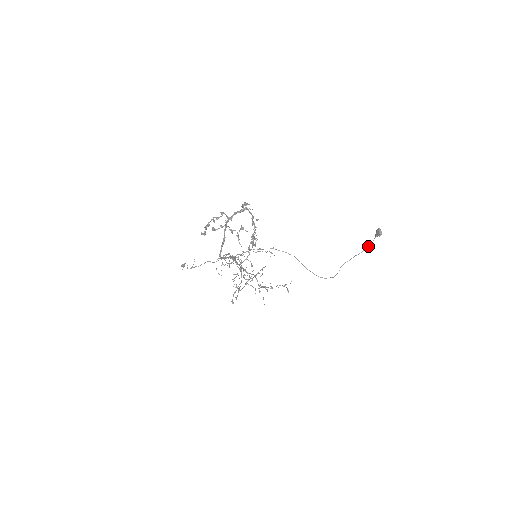
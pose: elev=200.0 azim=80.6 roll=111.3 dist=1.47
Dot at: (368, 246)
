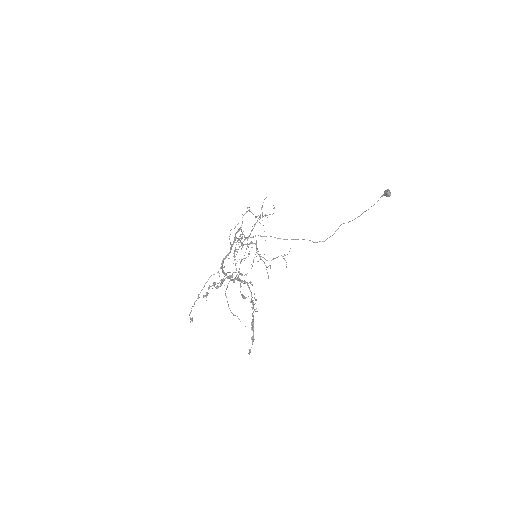
Dot at: (373, 205)
